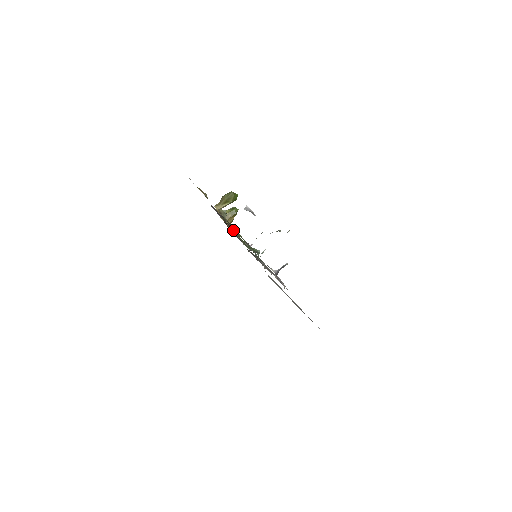
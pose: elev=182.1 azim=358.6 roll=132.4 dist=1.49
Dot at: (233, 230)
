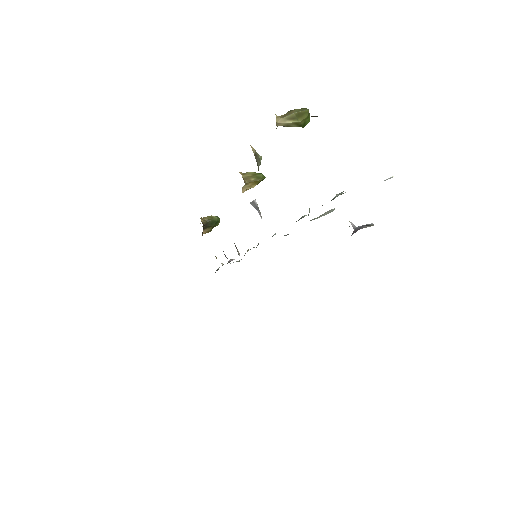
Dot at: occluded
